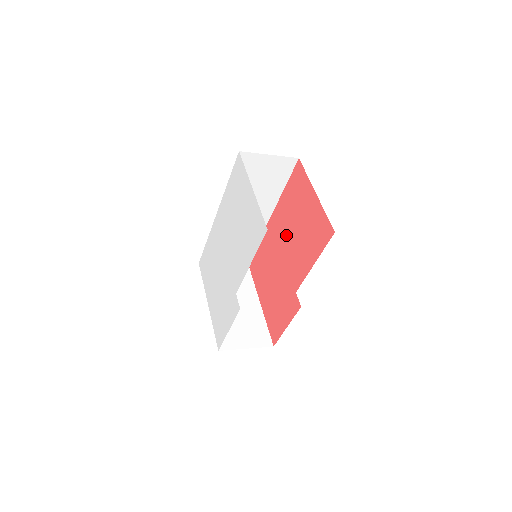
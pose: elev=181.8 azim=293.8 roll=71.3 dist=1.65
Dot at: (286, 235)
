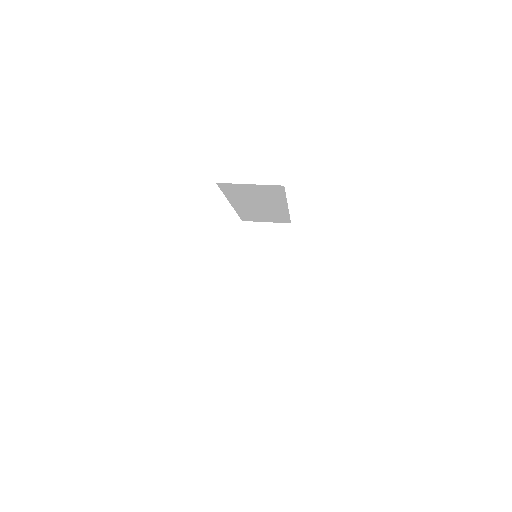
Dot at: occluded
